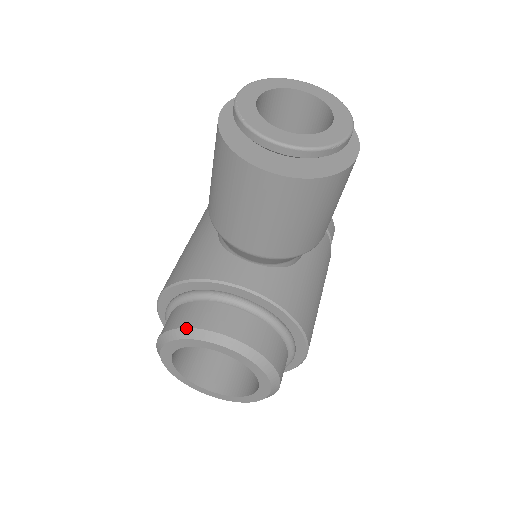
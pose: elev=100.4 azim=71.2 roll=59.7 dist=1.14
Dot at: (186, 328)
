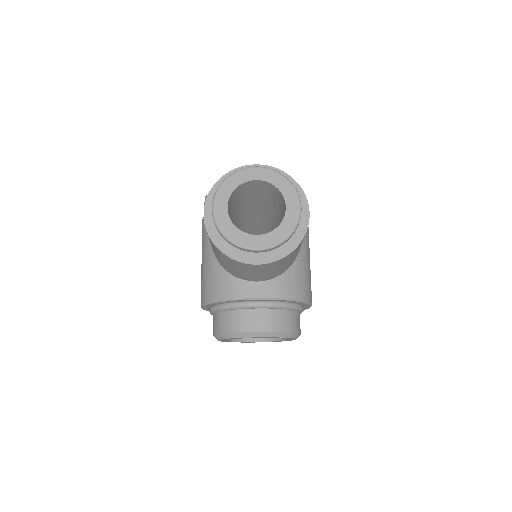
Dot at: (231, 333)
